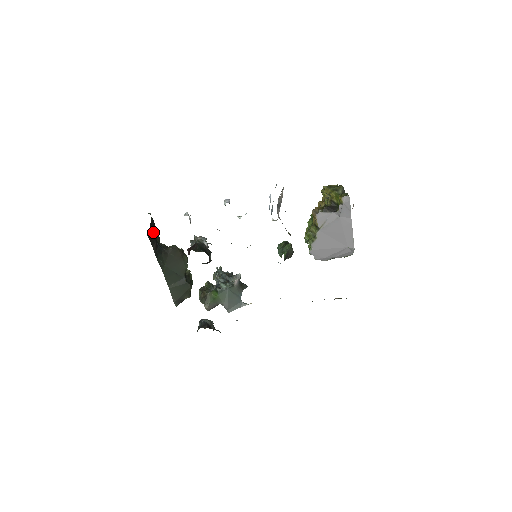
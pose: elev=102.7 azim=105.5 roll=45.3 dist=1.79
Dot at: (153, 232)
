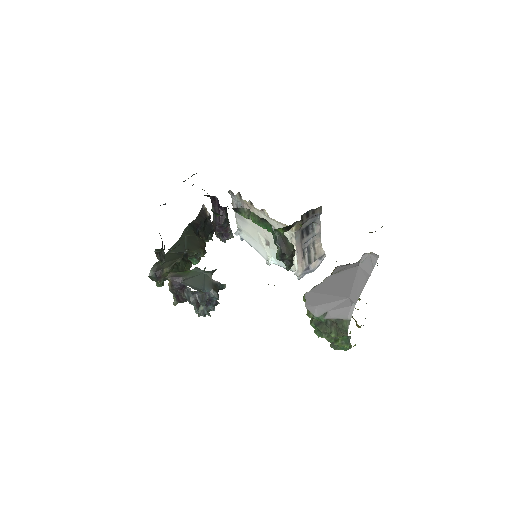
Dot at: (204, 228)
